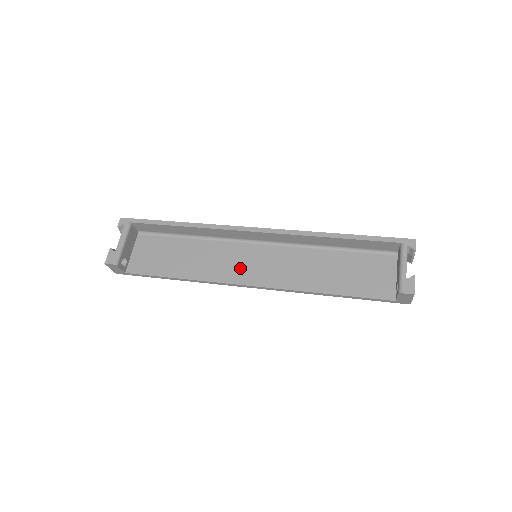
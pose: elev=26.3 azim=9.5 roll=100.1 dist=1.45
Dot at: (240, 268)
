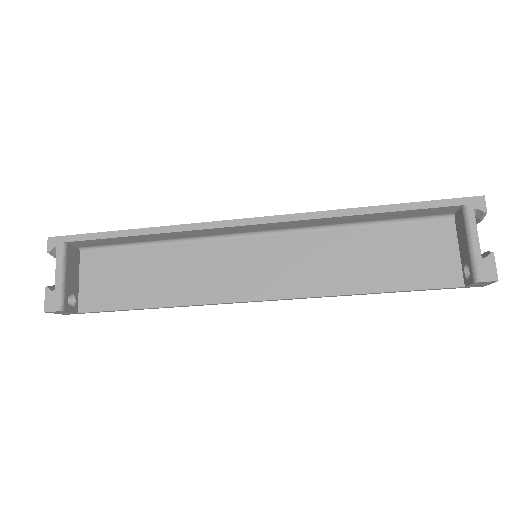
Dot at: (237, 277)
